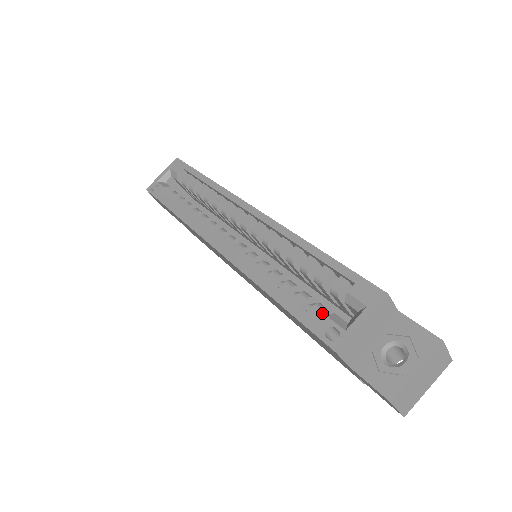
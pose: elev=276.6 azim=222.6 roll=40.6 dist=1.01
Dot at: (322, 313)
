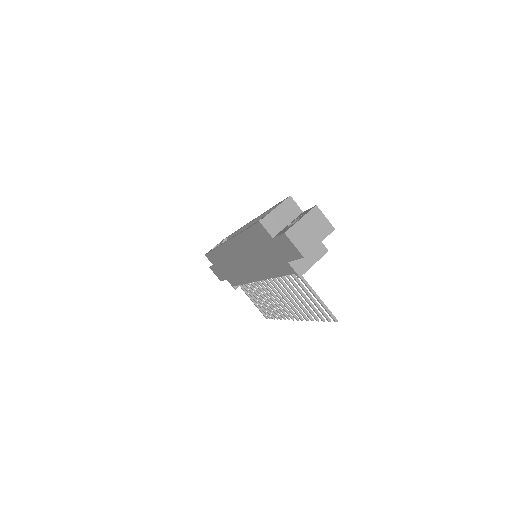
Dot at: occluded
